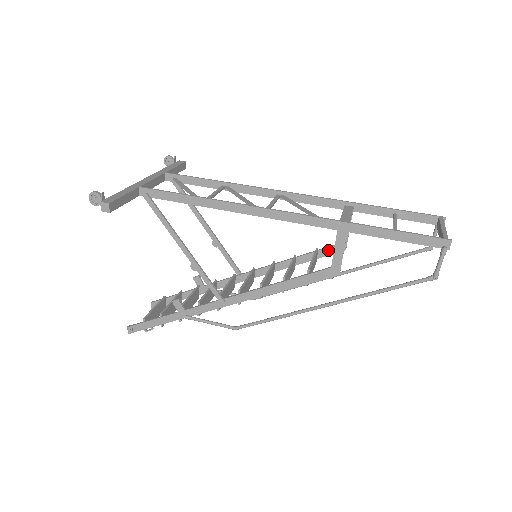
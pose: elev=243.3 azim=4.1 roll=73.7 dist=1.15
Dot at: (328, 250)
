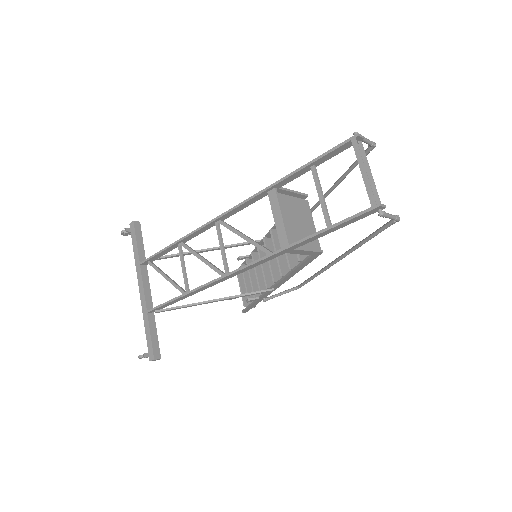
Dot at: occluded
